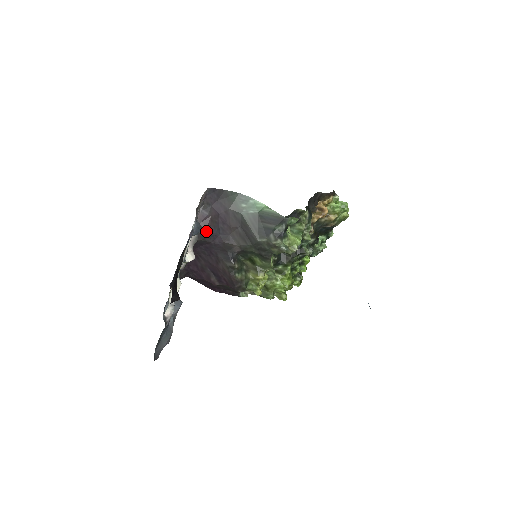
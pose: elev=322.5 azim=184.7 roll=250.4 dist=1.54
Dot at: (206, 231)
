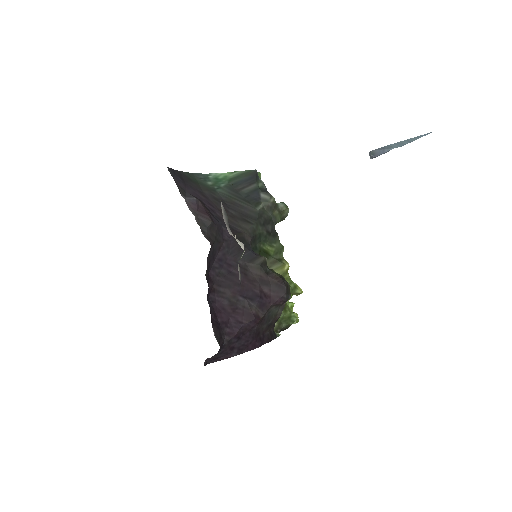
Dot at: (212, 221)
